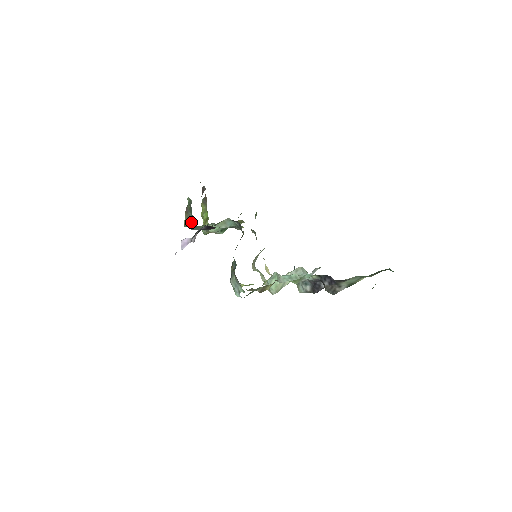
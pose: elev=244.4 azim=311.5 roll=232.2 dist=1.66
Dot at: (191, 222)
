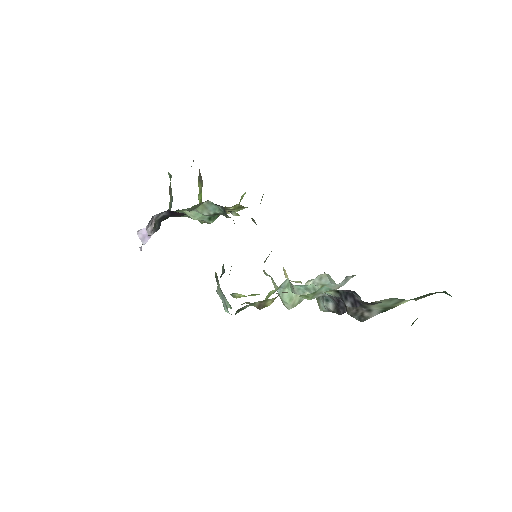
Dot at: occluded
